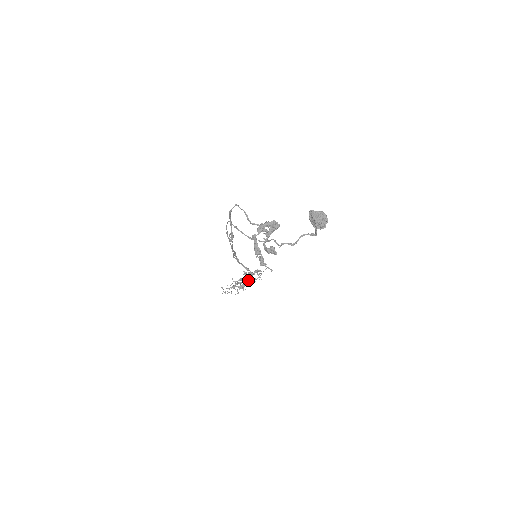
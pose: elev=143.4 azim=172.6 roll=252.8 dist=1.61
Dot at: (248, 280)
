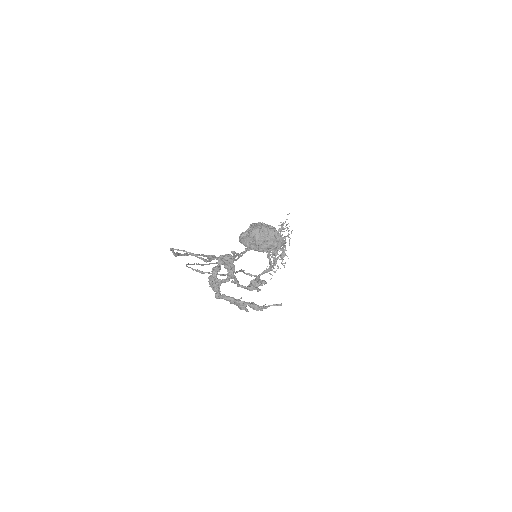
Dot at: occluded
